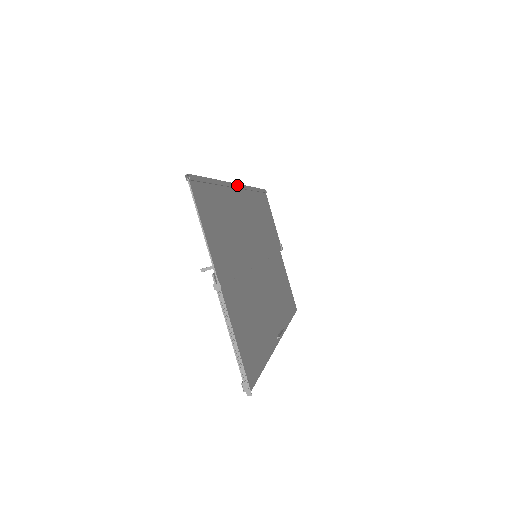
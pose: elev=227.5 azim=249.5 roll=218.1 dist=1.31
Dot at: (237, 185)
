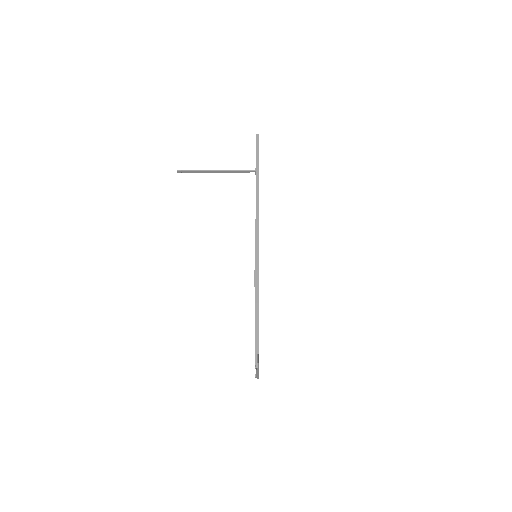
Dot at: occluded
